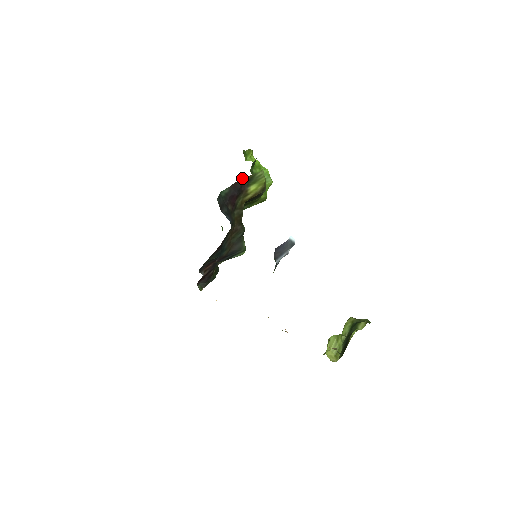
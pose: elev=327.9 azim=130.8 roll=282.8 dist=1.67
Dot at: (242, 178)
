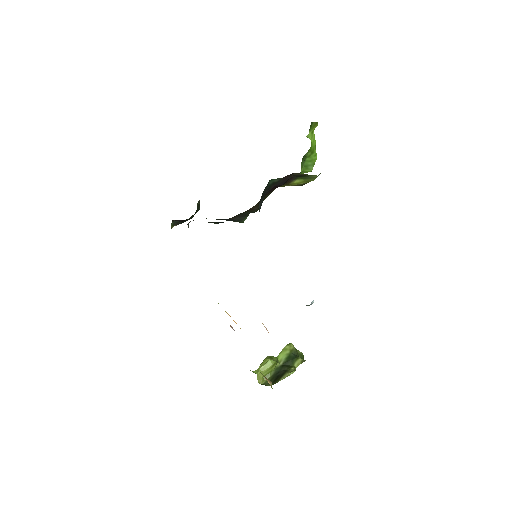
Dot at: (297, 173)
